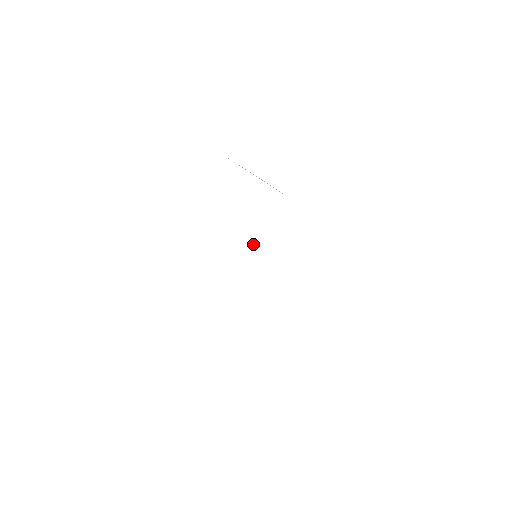
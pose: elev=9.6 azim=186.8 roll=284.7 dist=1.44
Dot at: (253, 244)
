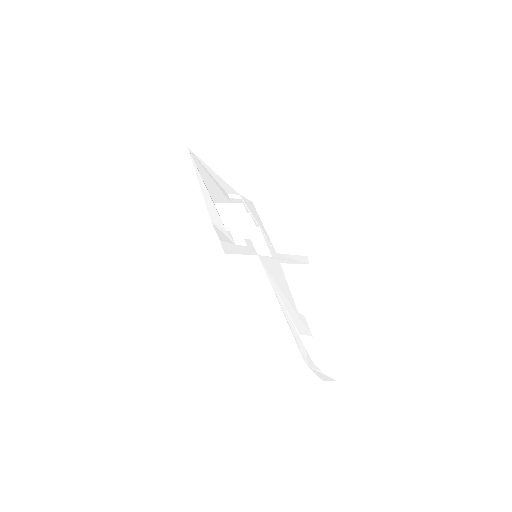
Dot at: (249, 245)
